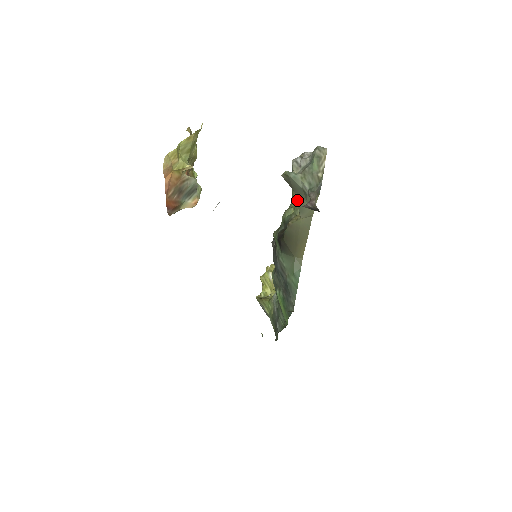
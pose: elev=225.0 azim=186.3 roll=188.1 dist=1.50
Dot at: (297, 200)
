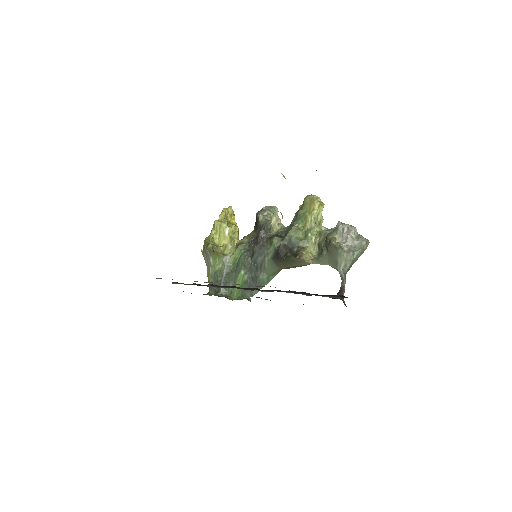
Dot at: (323, 257)
